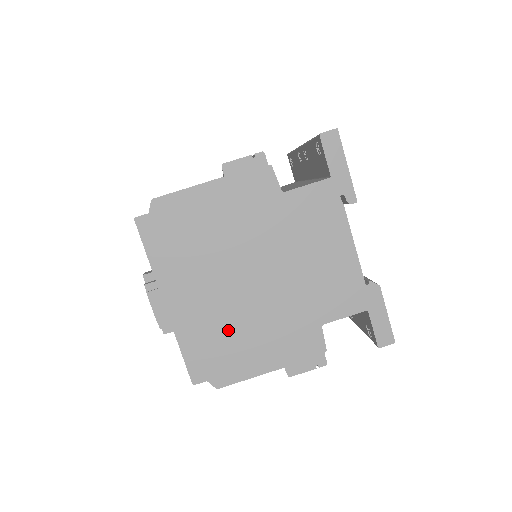
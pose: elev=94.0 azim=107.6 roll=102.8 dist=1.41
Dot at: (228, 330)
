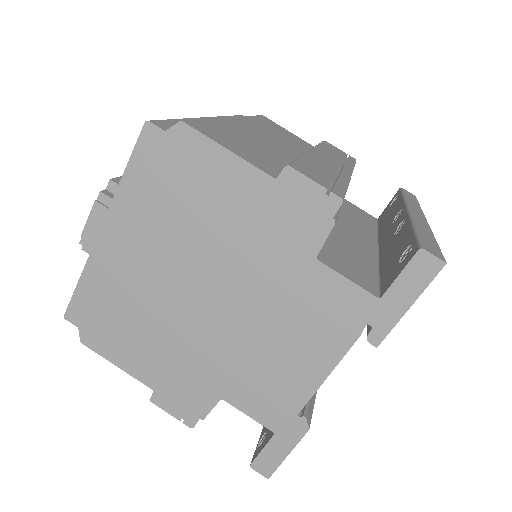
Dot at: (136, 312)
